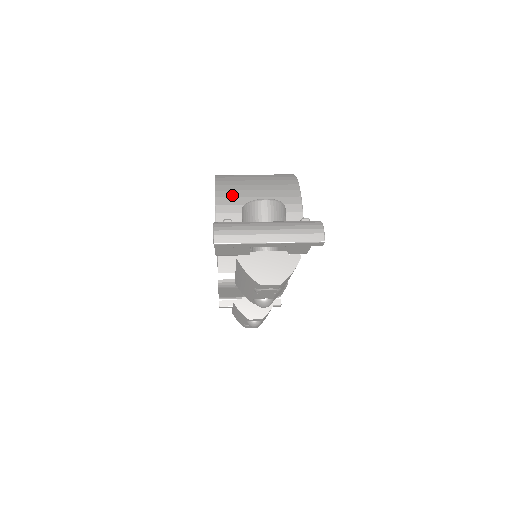
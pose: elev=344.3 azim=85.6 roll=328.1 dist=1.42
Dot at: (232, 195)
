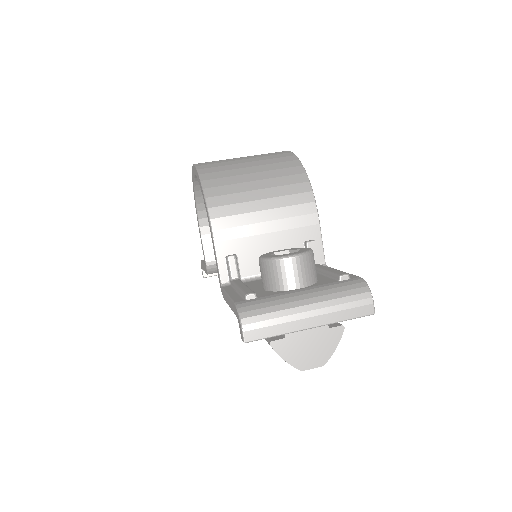
Dot at: (230, 212)
